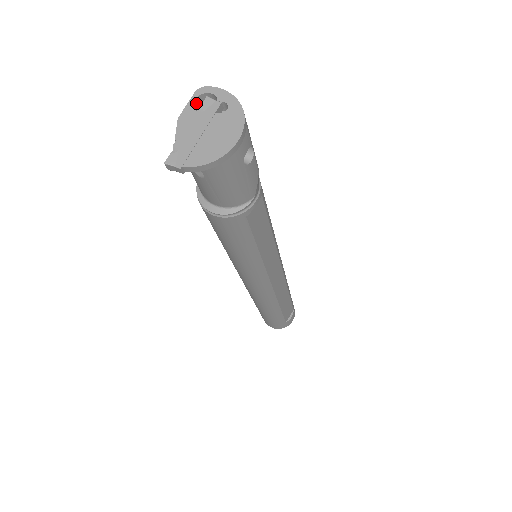
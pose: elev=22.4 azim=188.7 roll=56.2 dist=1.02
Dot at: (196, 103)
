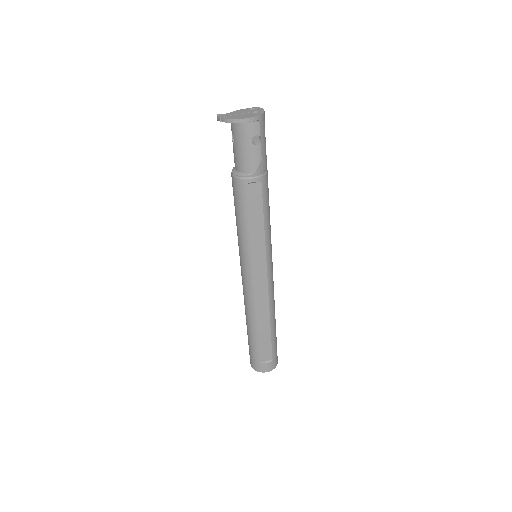
Dot at: occluded
